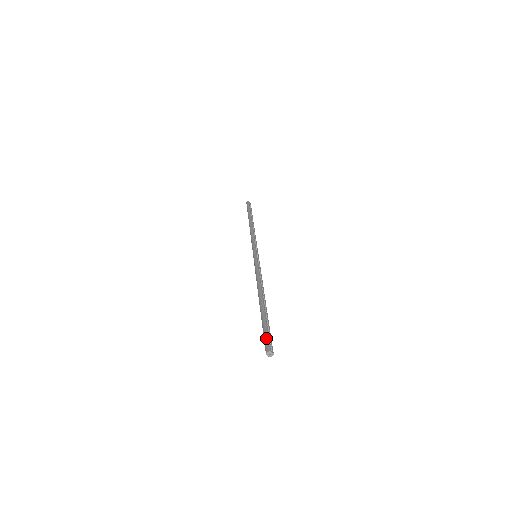
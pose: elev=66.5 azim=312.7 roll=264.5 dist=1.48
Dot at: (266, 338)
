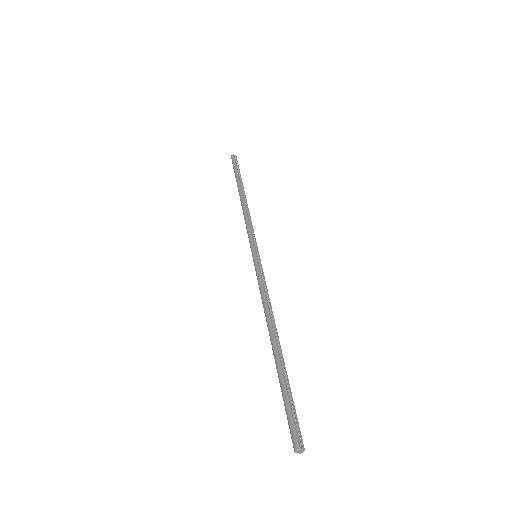
Dot at: (290, 422)
